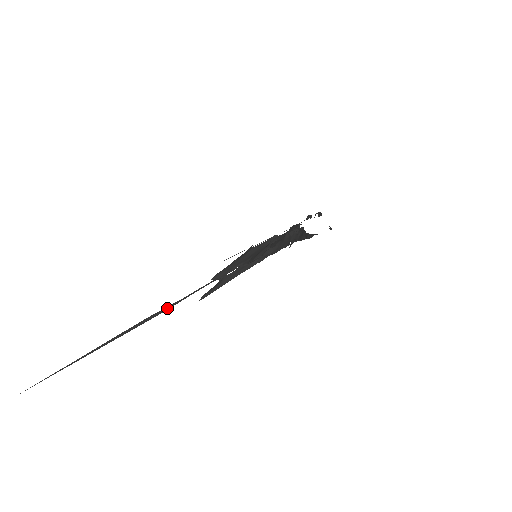
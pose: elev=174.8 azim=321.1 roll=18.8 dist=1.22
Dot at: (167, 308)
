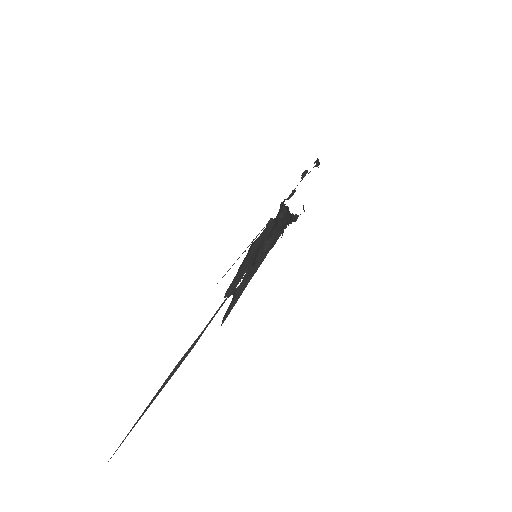
Dot at: (192, 346)
